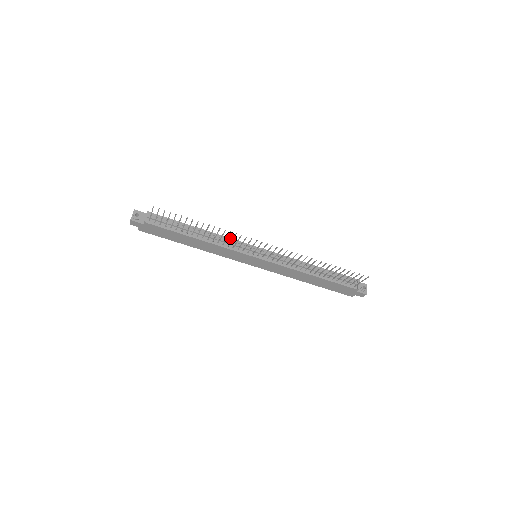
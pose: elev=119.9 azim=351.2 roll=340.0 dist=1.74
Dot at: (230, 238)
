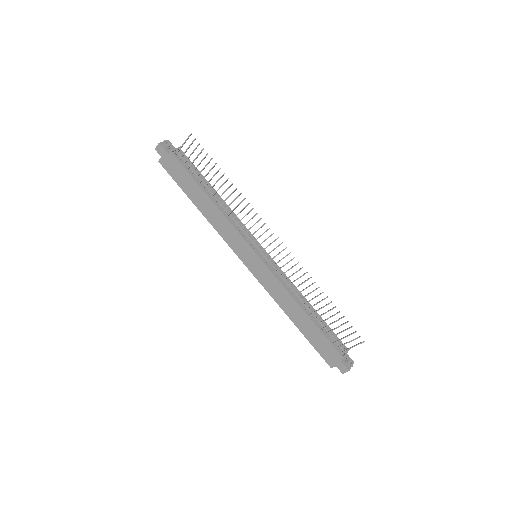
Dot at: occluded
